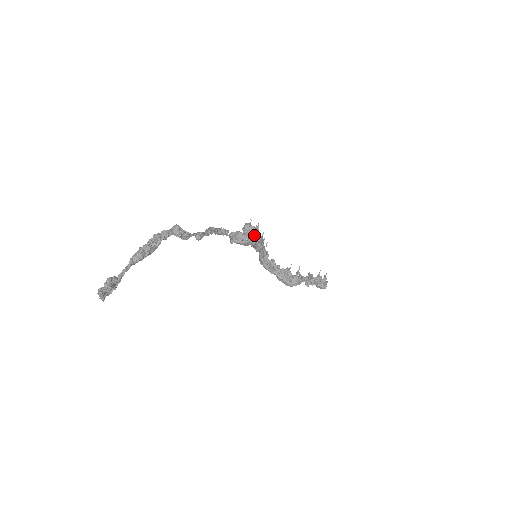
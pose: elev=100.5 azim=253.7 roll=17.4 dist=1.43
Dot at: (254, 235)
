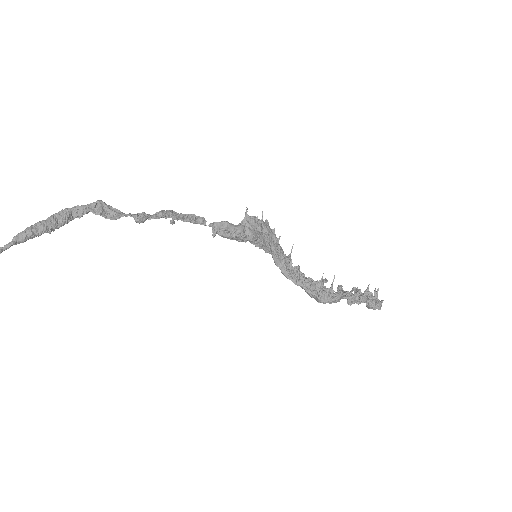
Dot at: (250, 227)
